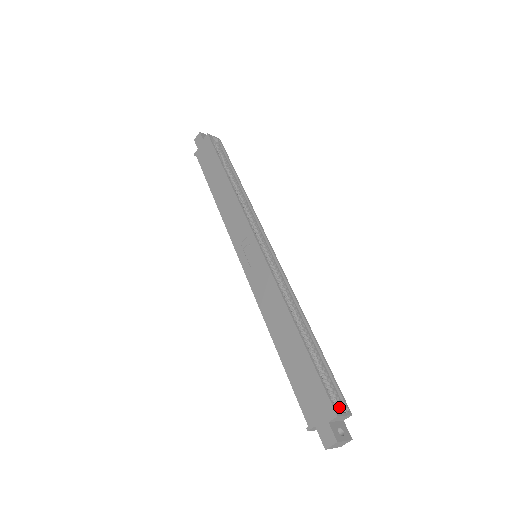
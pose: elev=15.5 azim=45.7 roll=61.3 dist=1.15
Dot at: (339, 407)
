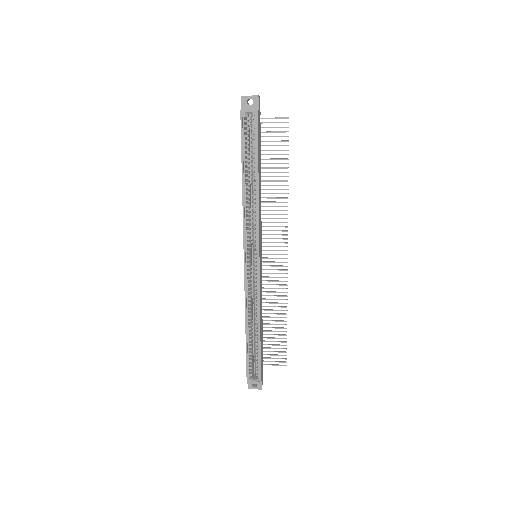
Dot at: (255, 377)
